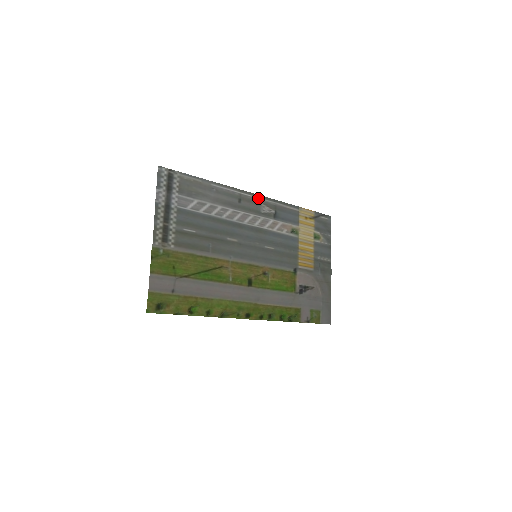
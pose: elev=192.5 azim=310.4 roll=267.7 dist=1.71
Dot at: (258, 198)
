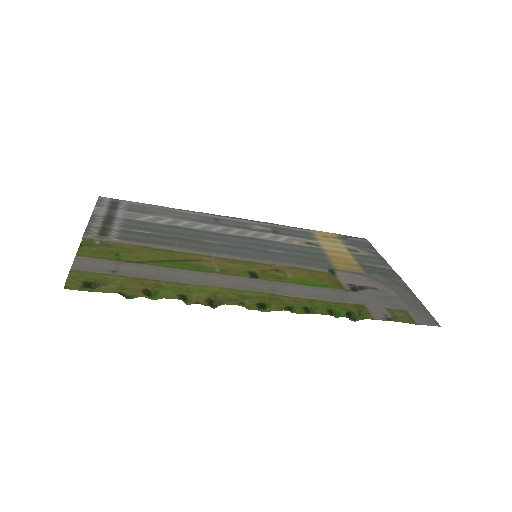
Dot at: (244, 221)
